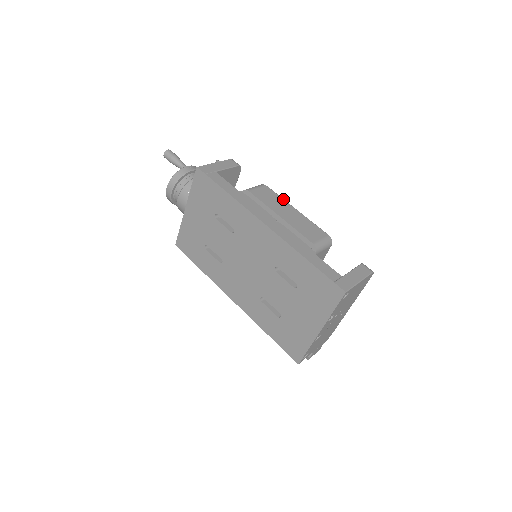
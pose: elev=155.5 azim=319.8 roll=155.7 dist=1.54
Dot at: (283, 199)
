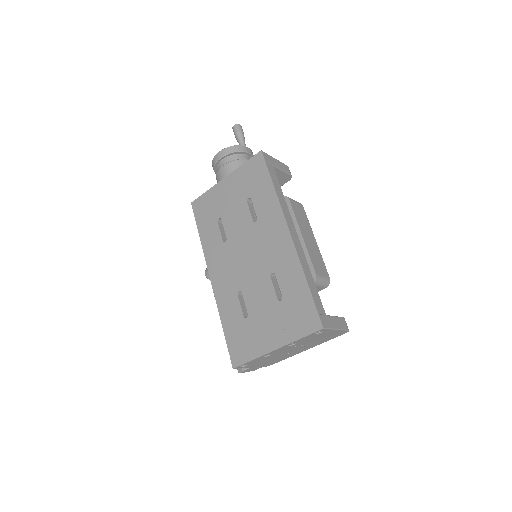
Dot at: occluded
